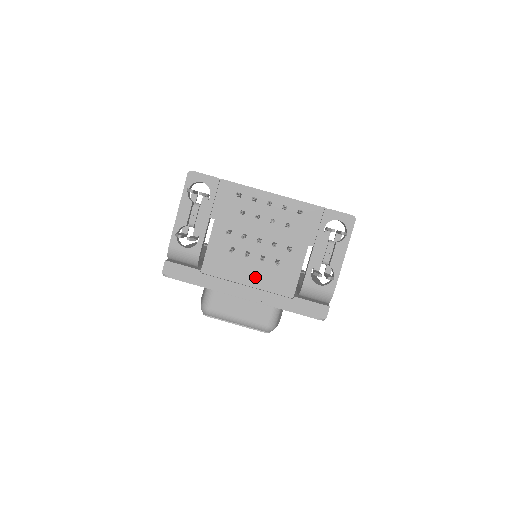
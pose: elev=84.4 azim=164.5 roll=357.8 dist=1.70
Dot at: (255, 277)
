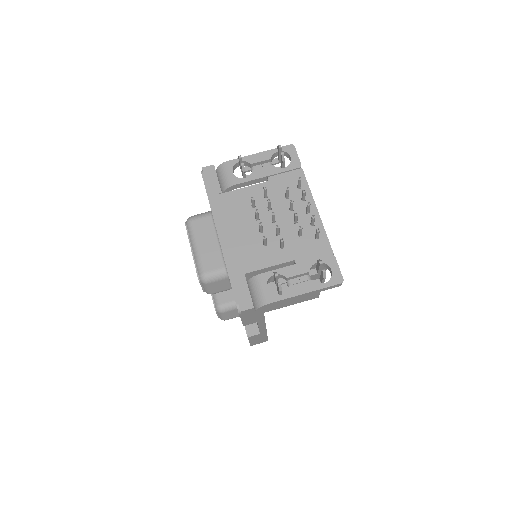
Dot at: (242, 235)
